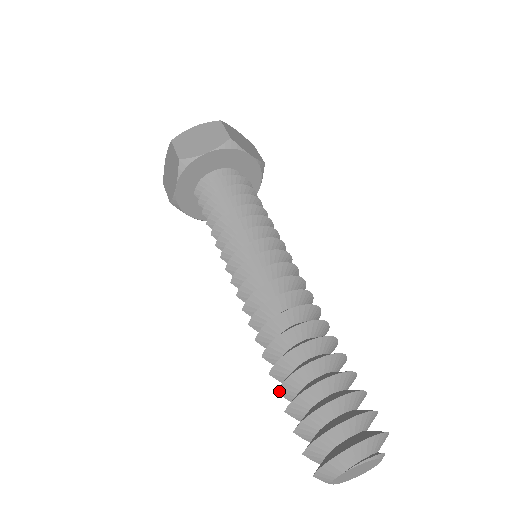
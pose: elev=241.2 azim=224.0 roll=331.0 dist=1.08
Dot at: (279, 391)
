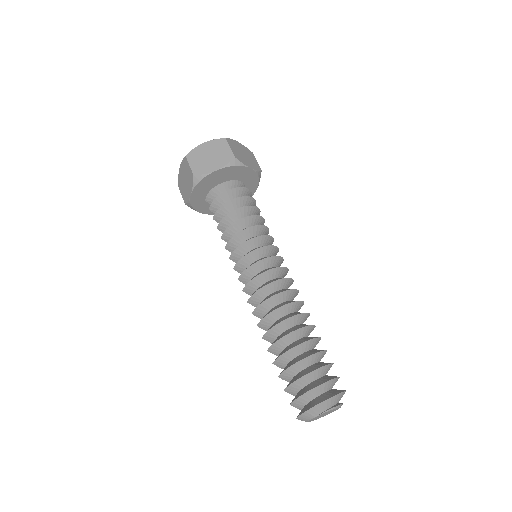
Dot at: (274, 363)
